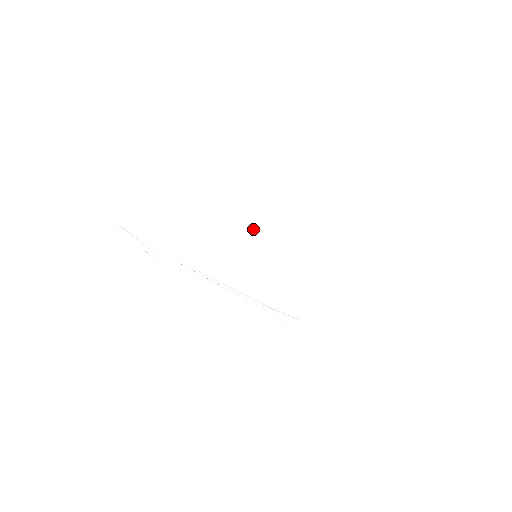
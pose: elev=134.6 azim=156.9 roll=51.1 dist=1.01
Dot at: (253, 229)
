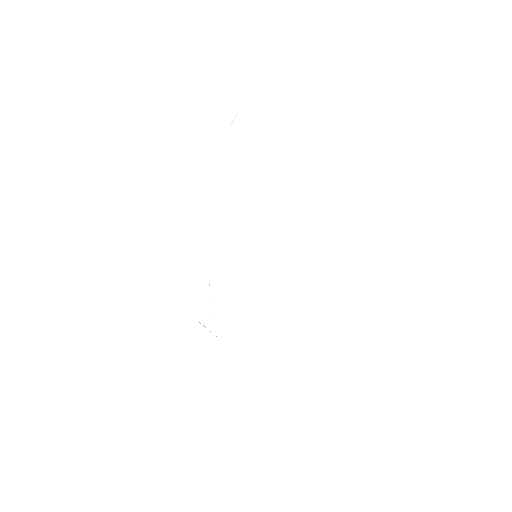
Dot at: occluded
